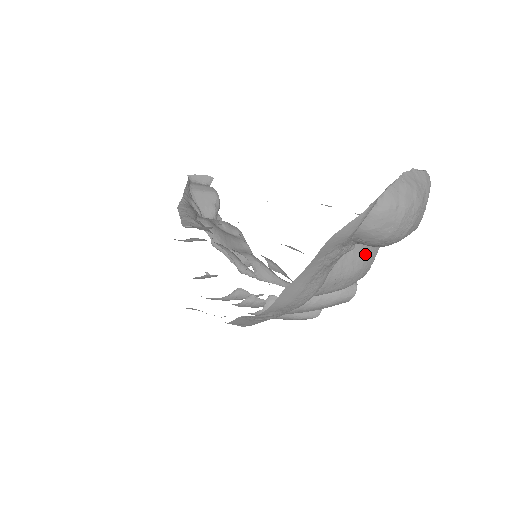
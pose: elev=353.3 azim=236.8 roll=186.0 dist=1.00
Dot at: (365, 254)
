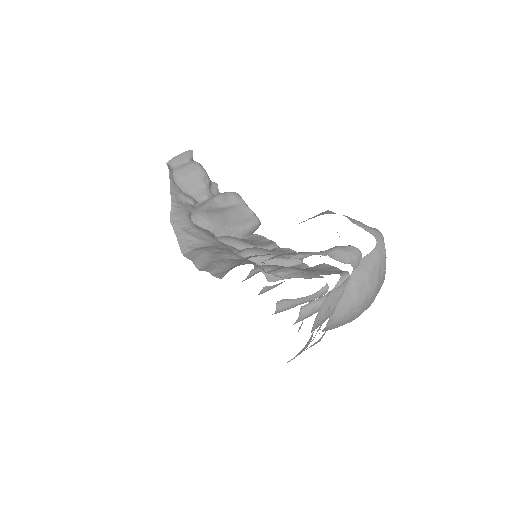
Dot at: occluded
